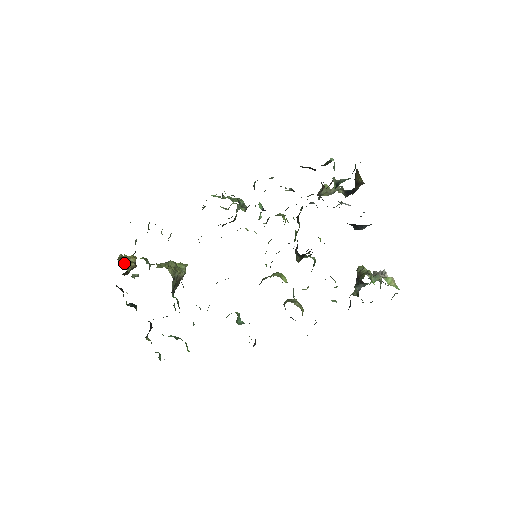
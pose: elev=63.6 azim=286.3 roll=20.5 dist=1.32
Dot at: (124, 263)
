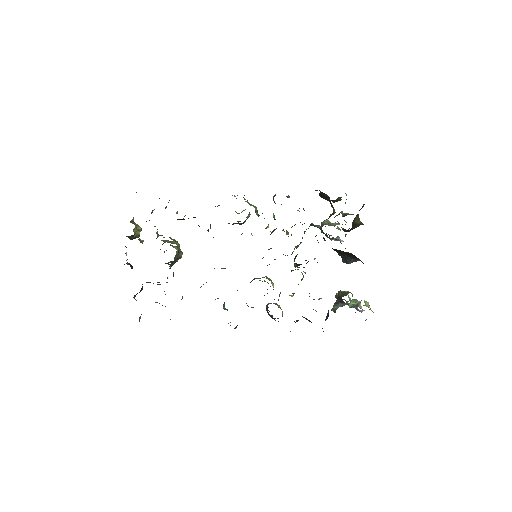
Dot at: (135, 227)
